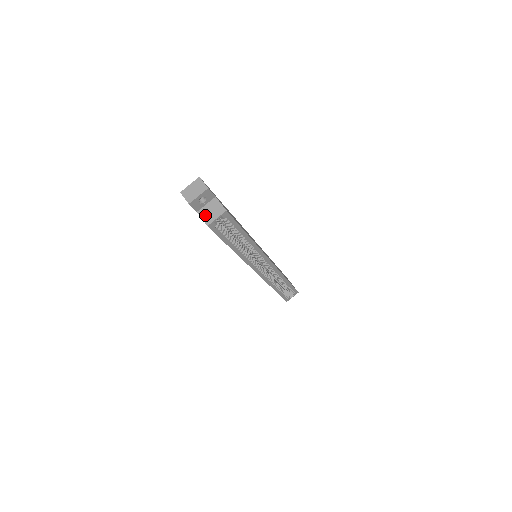
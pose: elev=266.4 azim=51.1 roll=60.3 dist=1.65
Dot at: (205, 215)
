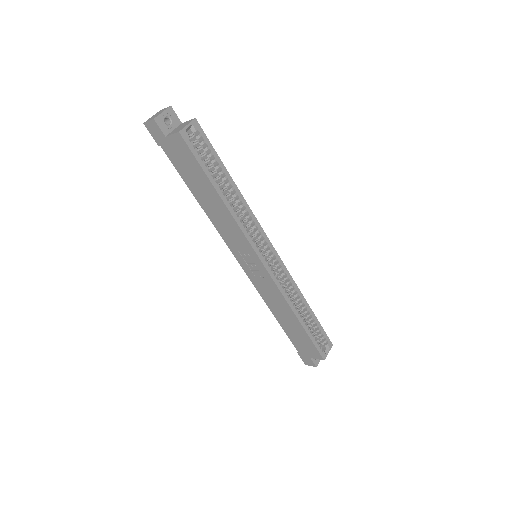
Dot at: (174, 132)
